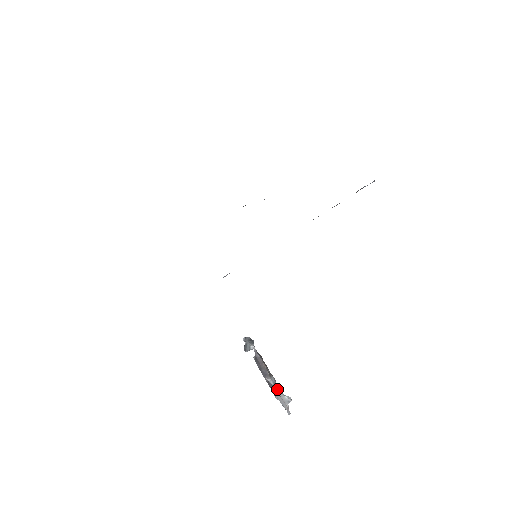
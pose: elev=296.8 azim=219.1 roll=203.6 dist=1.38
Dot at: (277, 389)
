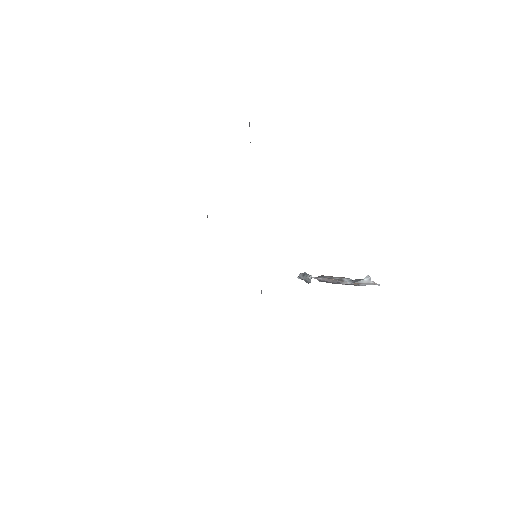
Dot at: (355, 282)
